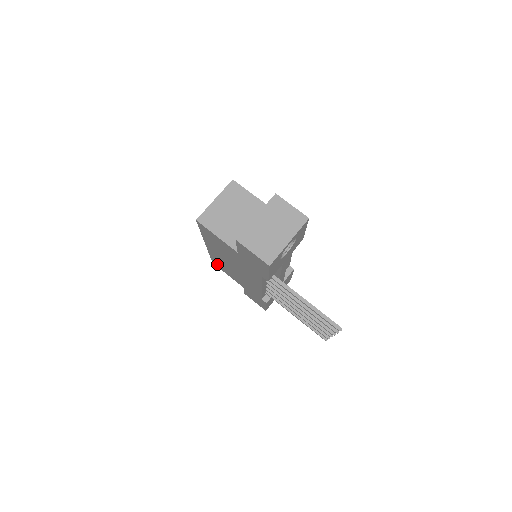
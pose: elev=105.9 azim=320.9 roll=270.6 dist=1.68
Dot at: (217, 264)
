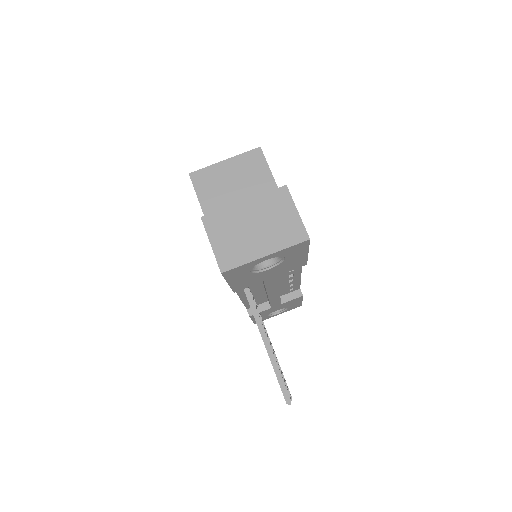
Dot at: occluded
